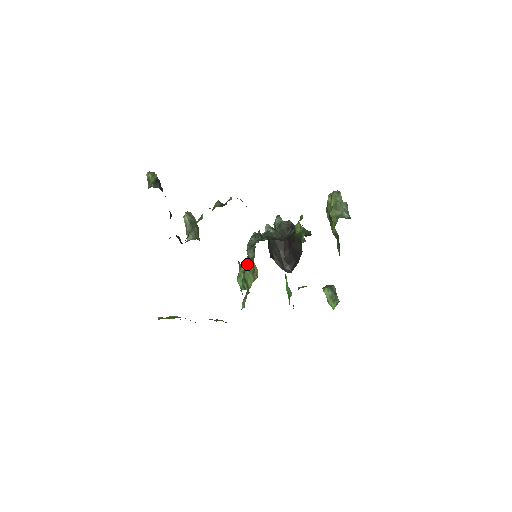
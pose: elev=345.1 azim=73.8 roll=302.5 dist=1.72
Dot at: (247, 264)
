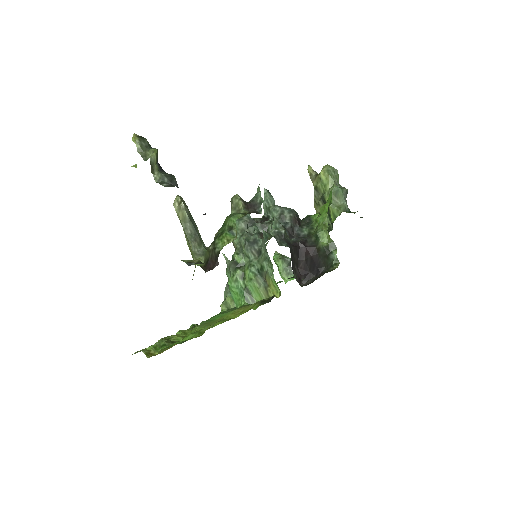
Dot at: (250, 270)
